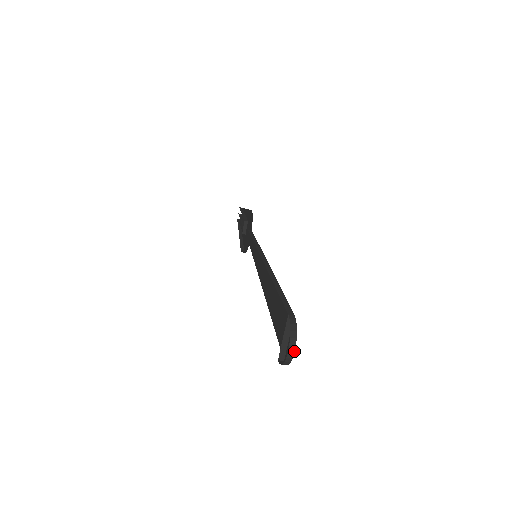
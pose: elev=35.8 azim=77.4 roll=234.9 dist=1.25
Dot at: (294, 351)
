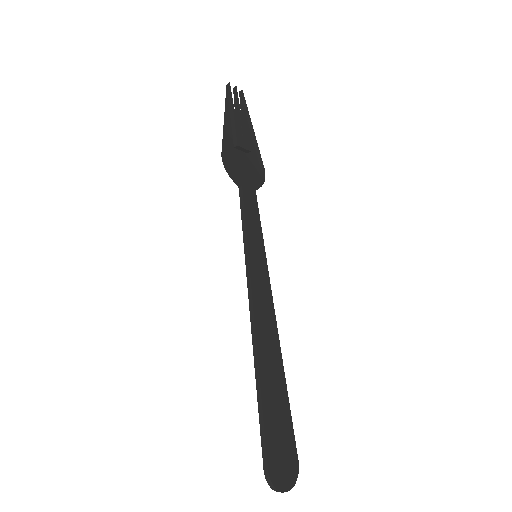
Dot at: occluded
